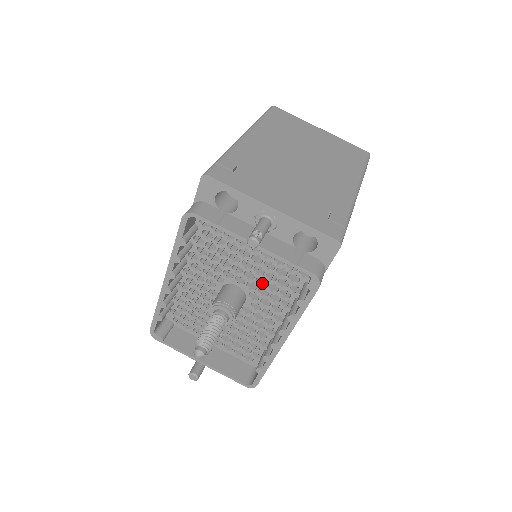
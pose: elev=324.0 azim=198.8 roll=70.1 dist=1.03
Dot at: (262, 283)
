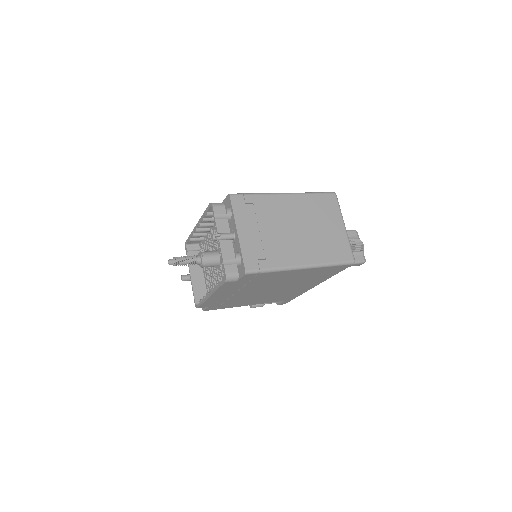
Dot at: occluded
